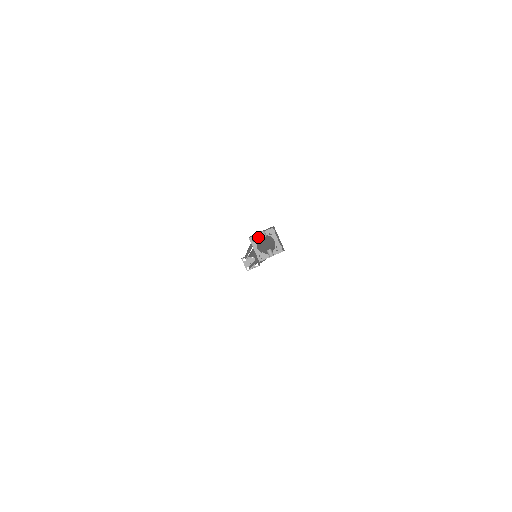
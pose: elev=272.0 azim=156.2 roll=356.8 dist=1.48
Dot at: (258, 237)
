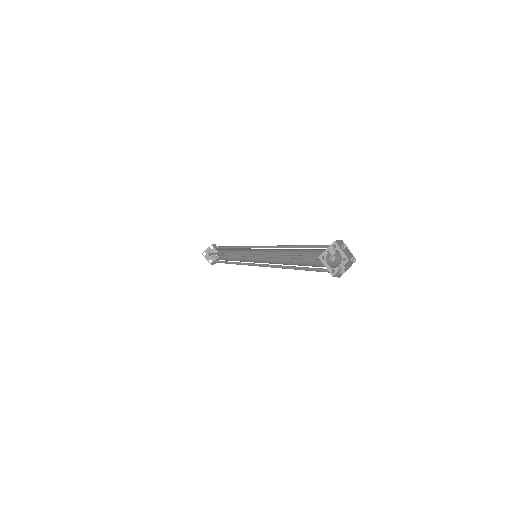
Dot at: (326, 254)
